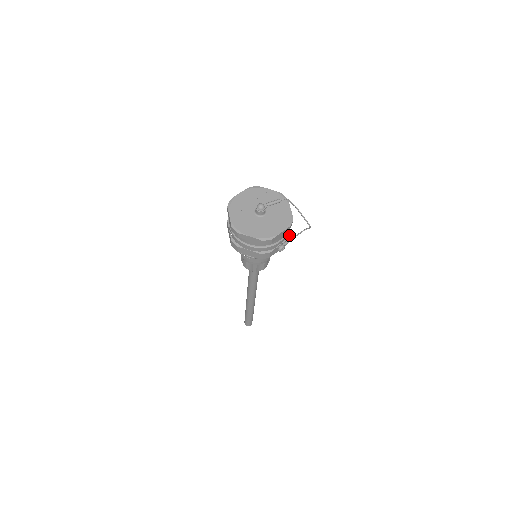
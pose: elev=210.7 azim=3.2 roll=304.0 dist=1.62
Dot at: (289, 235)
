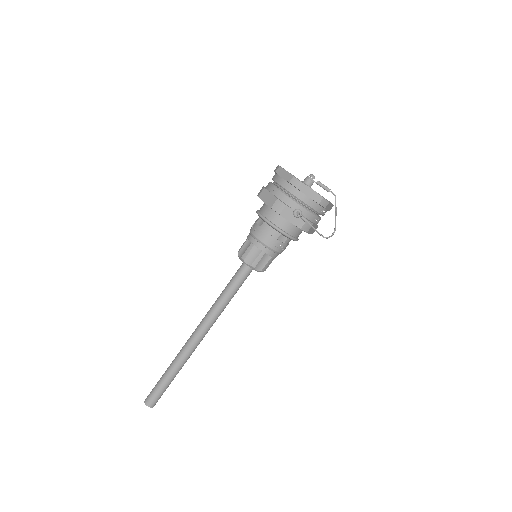
Dot at: (311, 222)
